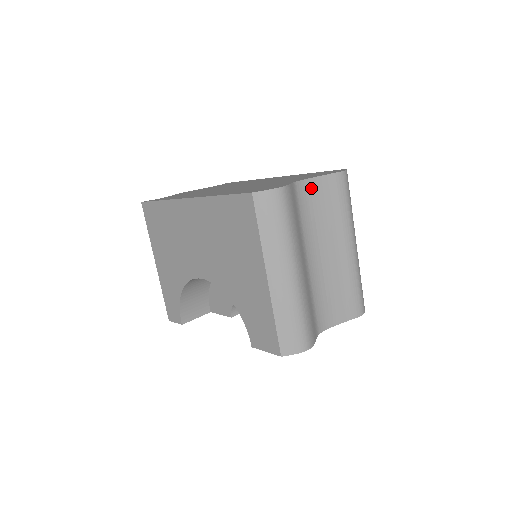
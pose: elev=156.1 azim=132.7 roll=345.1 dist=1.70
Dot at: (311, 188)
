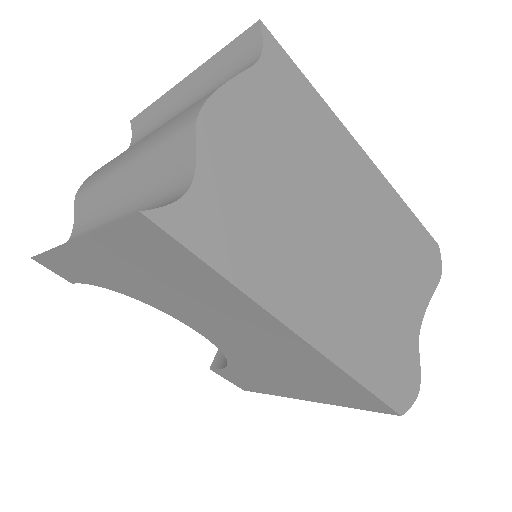
Dot at: occluded
